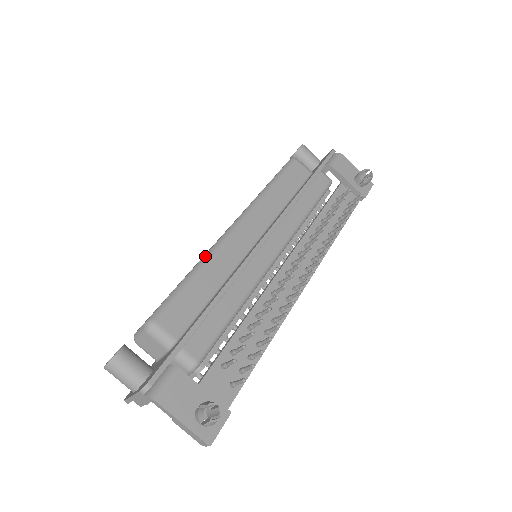
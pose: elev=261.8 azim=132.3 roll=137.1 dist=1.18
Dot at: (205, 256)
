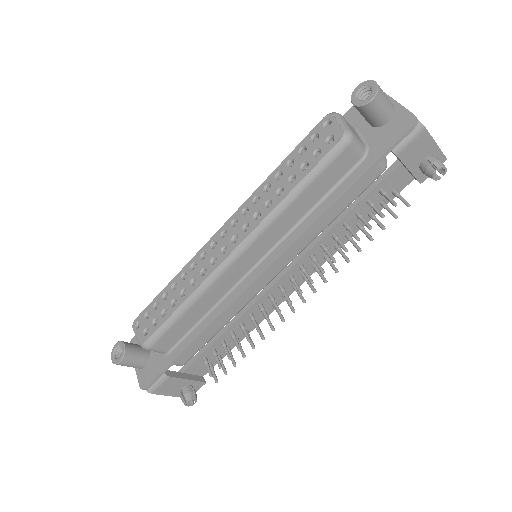
Dot at: (198, 289)
